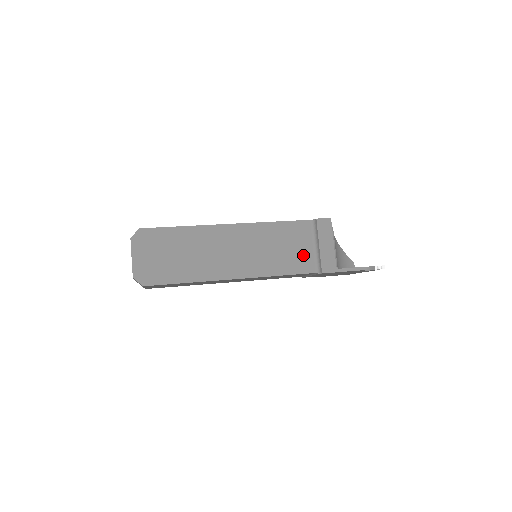
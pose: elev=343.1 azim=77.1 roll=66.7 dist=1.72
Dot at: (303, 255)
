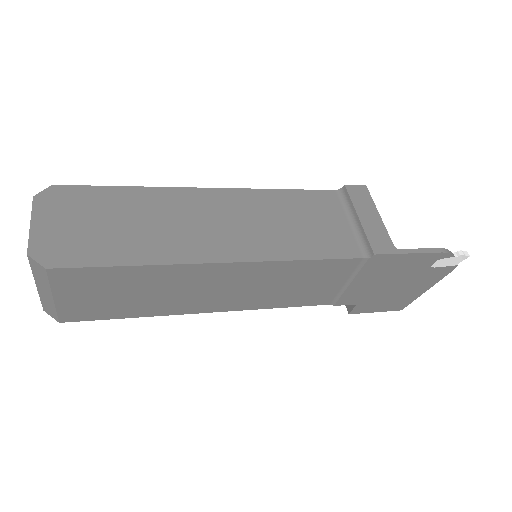
Dot at: (335, 233)
